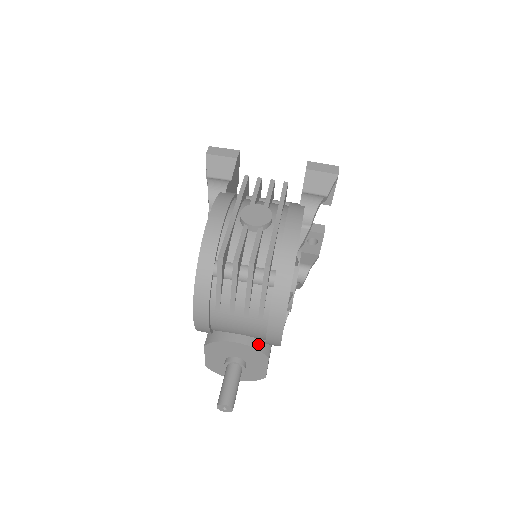
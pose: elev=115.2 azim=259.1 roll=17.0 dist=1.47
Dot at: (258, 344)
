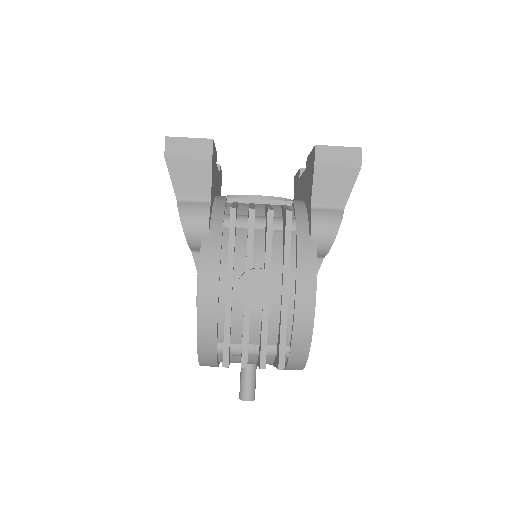
Dot at: occluded
